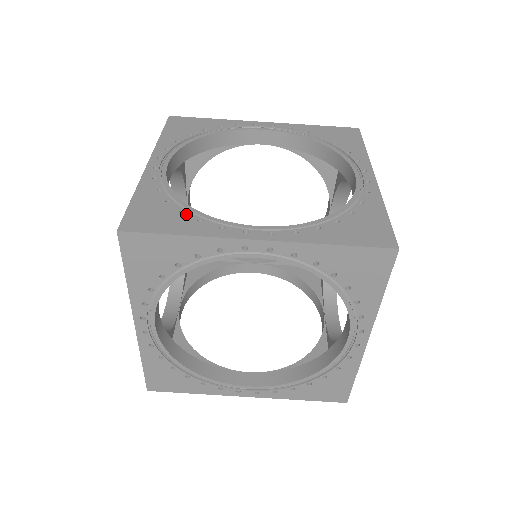
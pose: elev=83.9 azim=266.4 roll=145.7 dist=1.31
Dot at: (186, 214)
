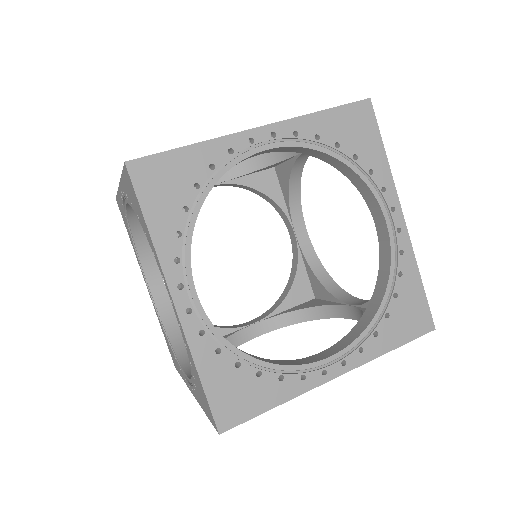
Dot at: occluded
